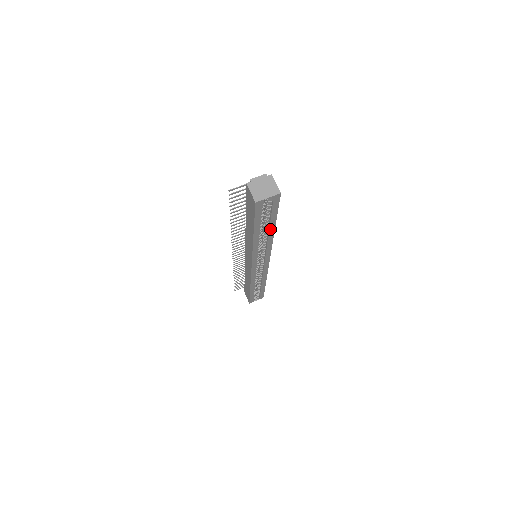
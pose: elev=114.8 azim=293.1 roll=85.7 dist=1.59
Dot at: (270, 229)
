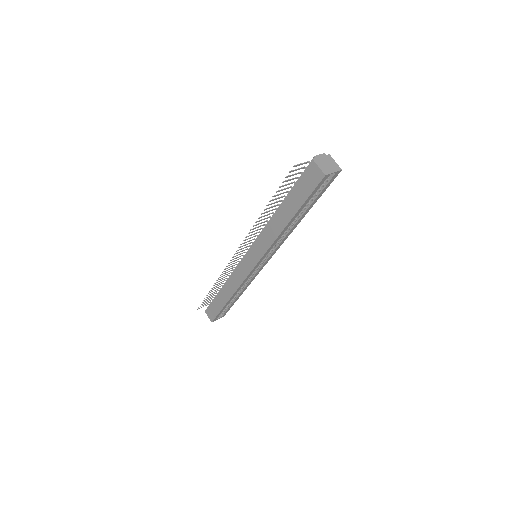
Dot at: (302, 215)
